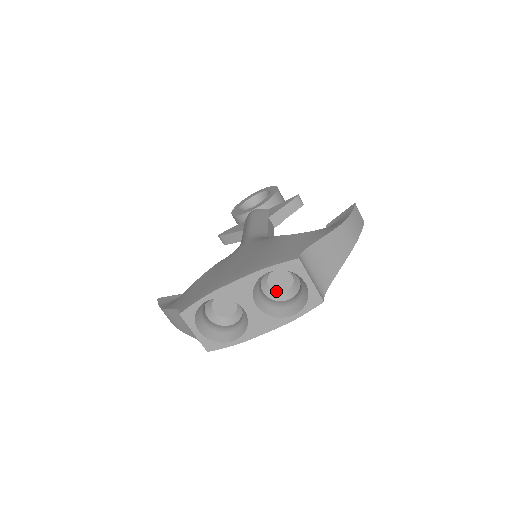
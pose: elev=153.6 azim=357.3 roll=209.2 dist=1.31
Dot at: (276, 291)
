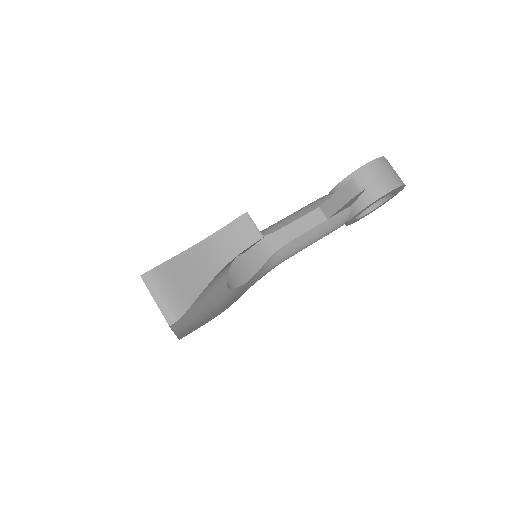
Dot at: occluded
